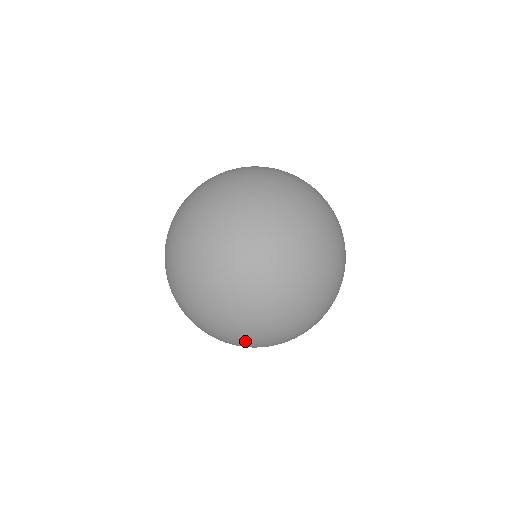
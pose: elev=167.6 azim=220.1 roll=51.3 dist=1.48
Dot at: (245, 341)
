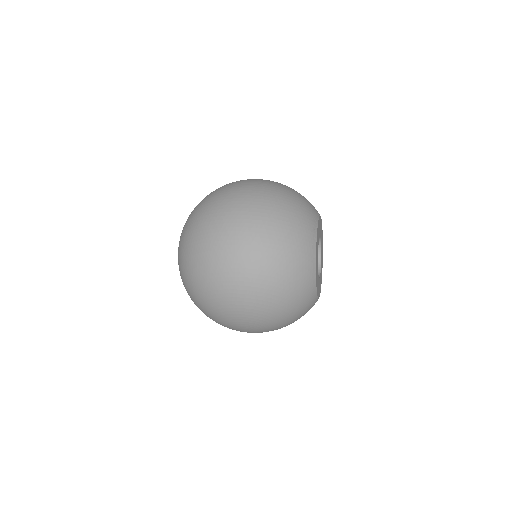
Dot at: occluded
